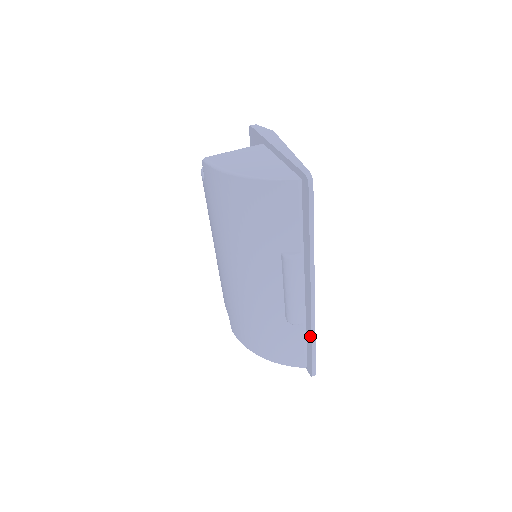
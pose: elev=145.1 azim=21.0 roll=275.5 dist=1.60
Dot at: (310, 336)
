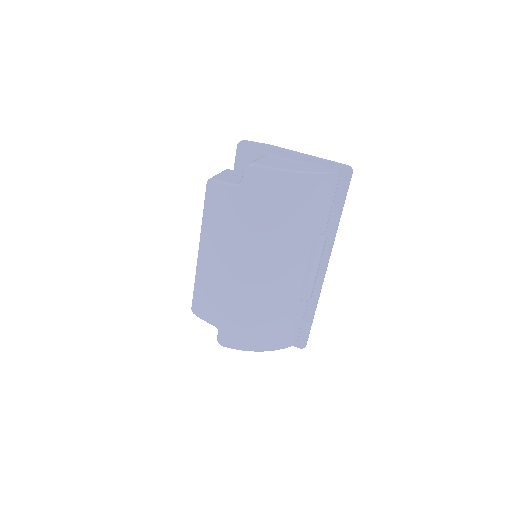
Dot at: (314, 307)
